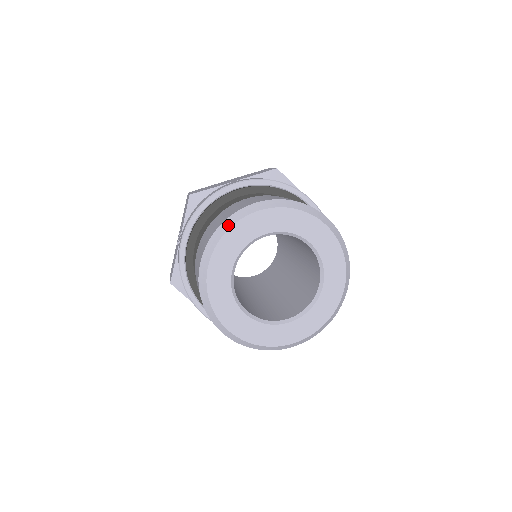
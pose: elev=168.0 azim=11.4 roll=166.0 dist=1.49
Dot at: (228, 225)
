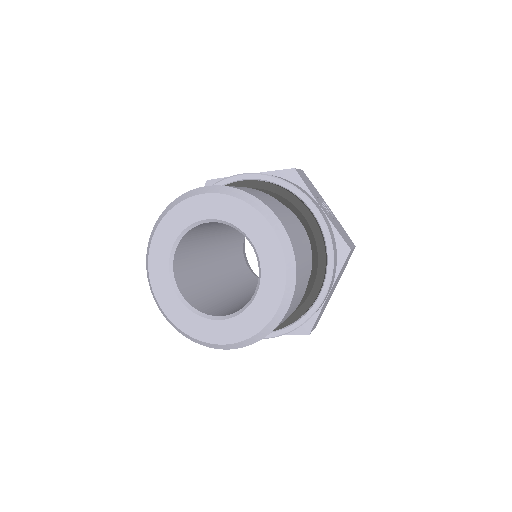
Dot at: (147, 268)
